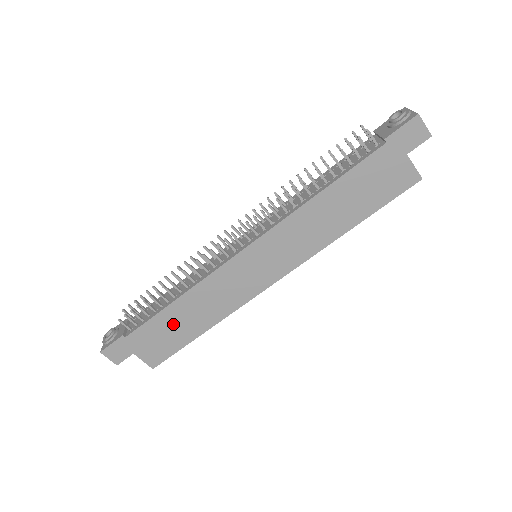
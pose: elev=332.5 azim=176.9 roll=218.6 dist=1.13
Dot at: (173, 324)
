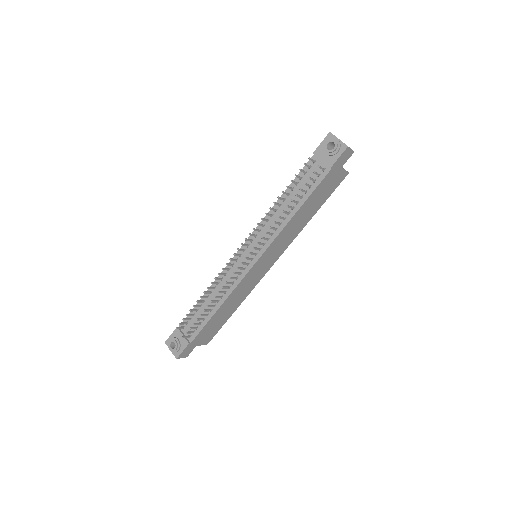
Dot at: (218, 319)
